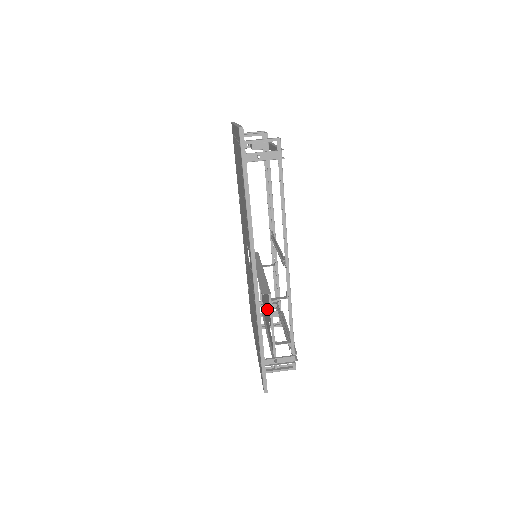
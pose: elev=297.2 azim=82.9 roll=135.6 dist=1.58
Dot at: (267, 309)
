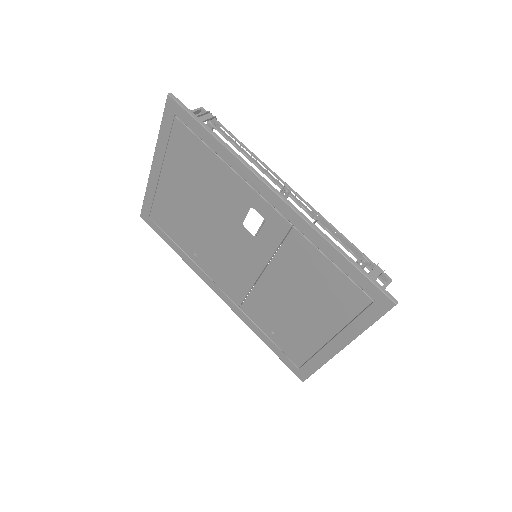
Dot at: occluded
